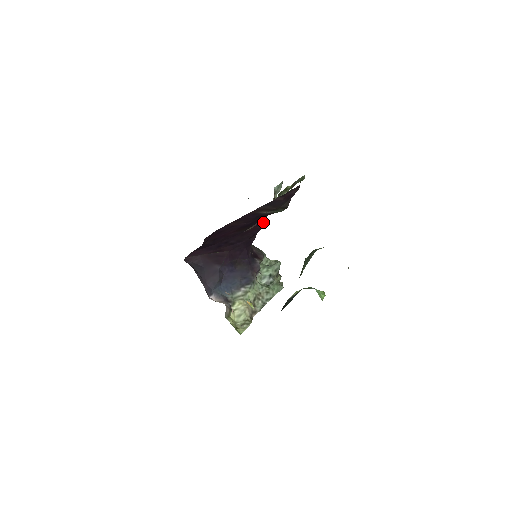
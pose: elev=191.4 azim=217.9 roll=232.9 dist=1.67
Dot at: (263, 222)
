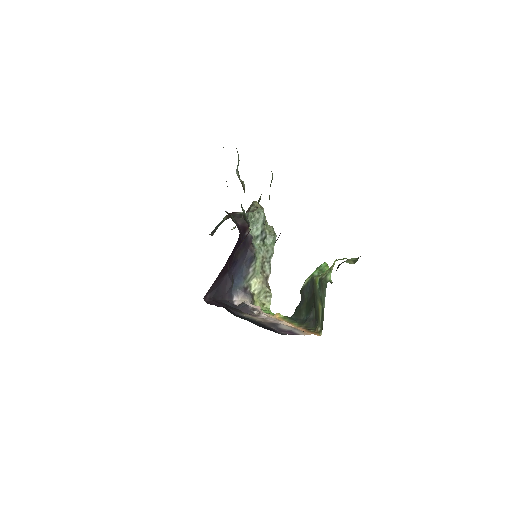
Dot at: occluded
